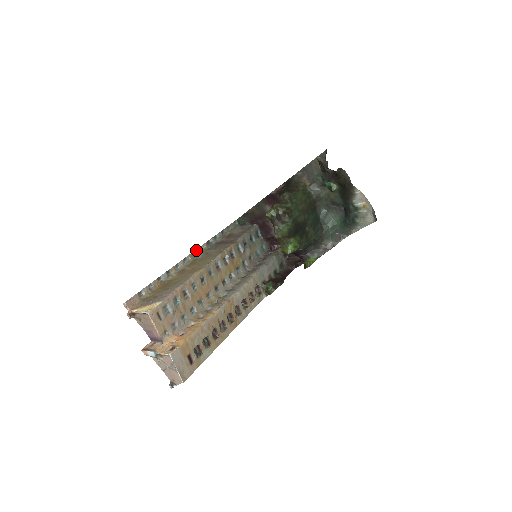
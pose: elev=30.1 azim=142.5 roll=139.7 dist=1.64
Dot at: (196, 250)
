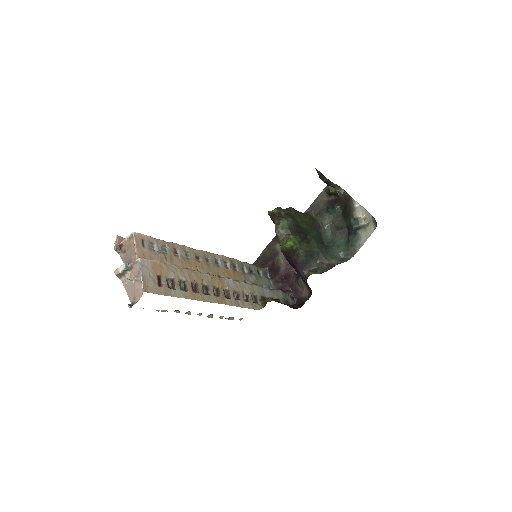
Dot at: occluded
